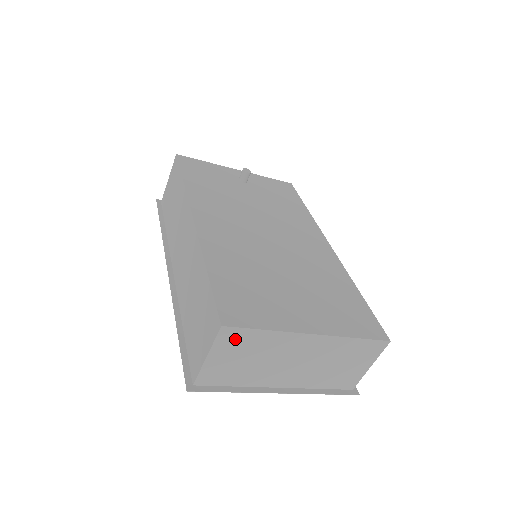
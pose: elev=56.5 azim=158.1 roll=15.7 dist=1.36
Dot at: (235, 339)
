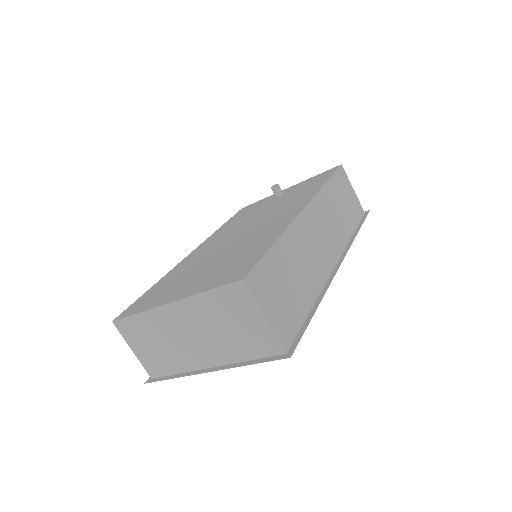
Dot at: (130, 329)
